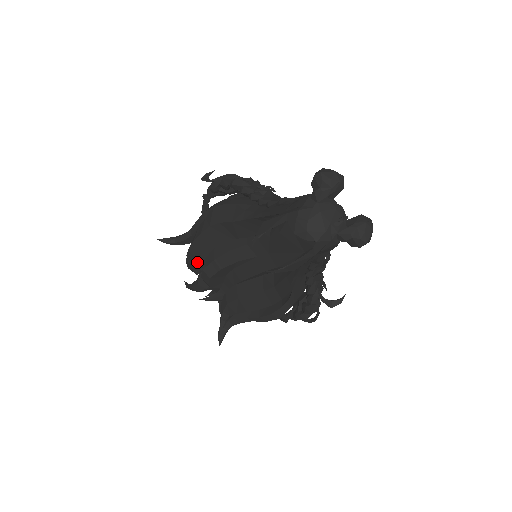
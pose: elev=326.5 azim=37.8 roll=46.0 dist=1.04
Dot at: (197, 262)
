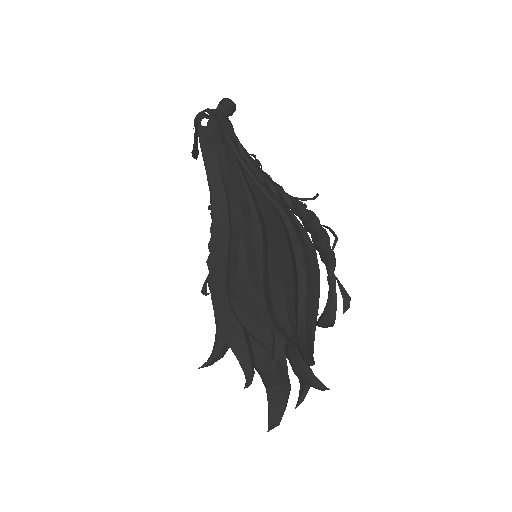
Dot at: (231, 323)
